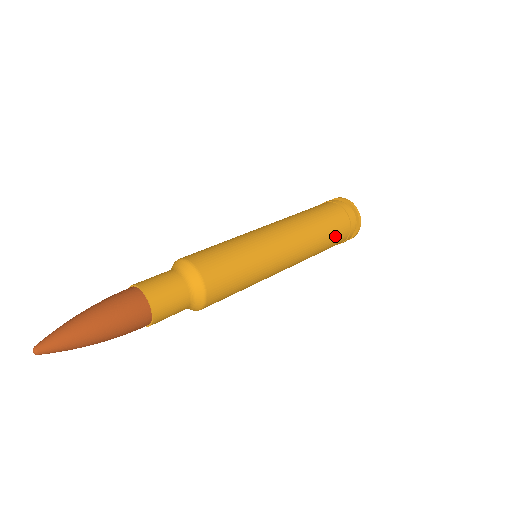
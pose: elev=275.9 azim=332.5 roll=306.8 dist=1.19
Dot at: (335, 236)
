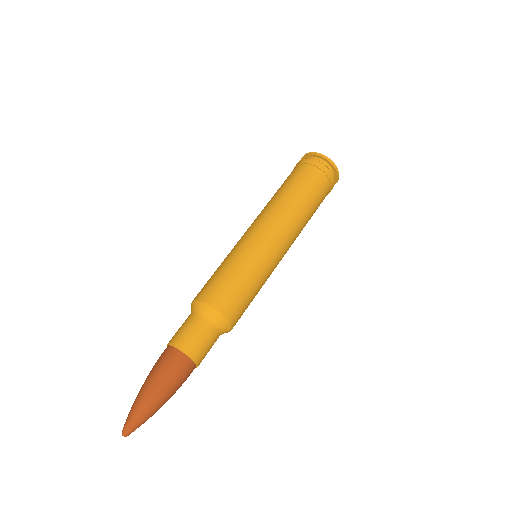
Dot at: (314, 191)
